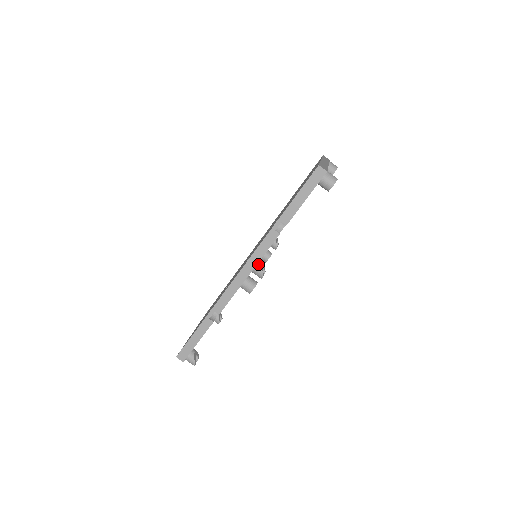
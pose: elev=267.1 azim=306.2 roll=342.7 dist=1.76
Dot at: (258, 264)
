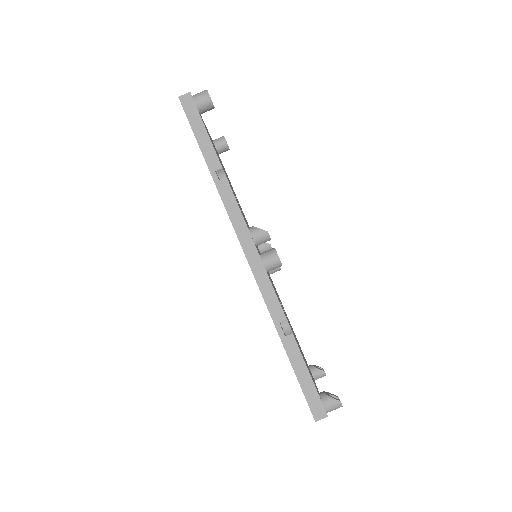
Dot at: (250, 230)
